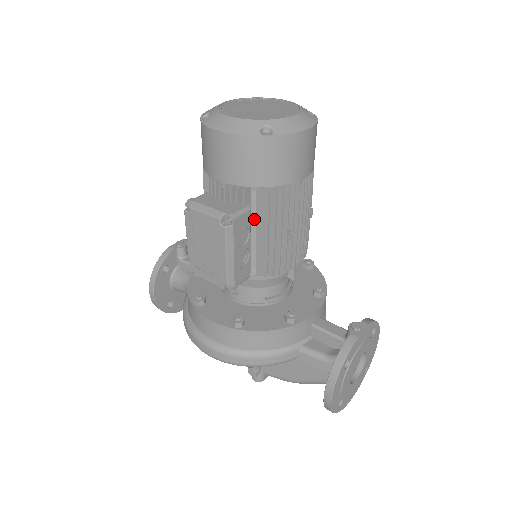
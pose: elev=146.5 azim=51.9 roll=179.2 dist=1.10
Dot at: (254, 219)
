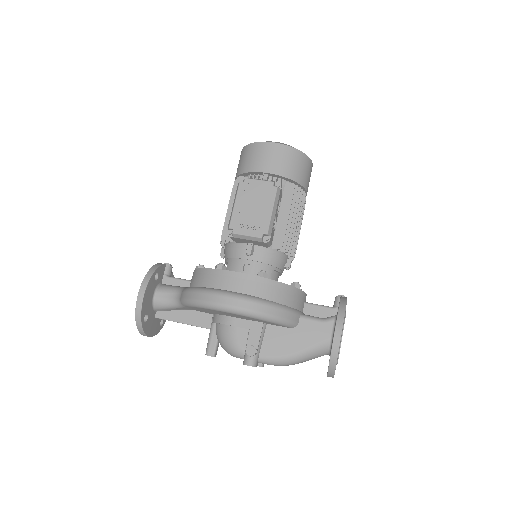
Dot at: occluded
